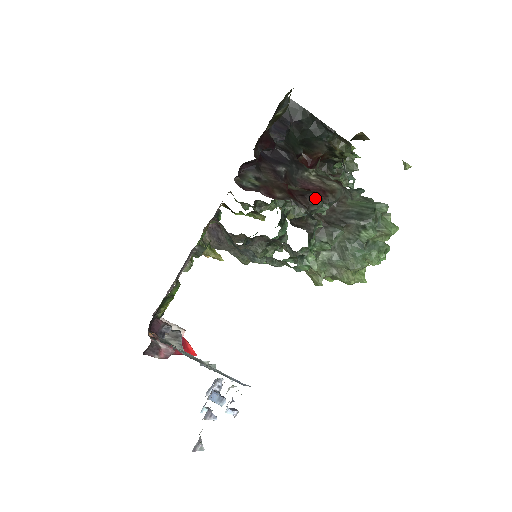
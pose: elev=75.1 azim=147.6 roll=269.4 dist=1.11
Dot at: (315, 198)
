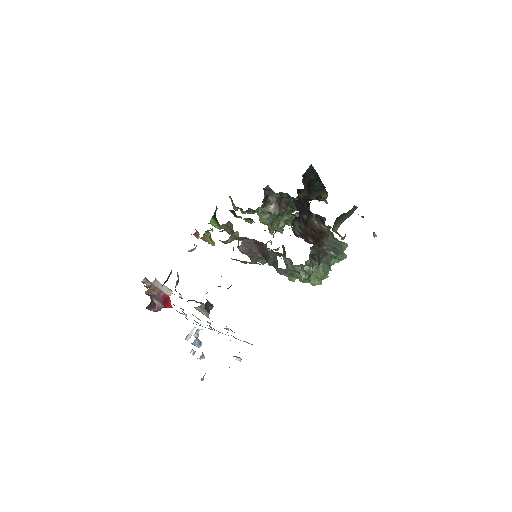
Dot at: (324, 242)
